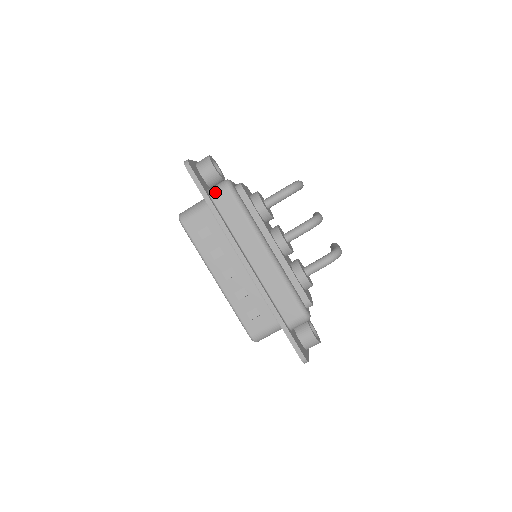
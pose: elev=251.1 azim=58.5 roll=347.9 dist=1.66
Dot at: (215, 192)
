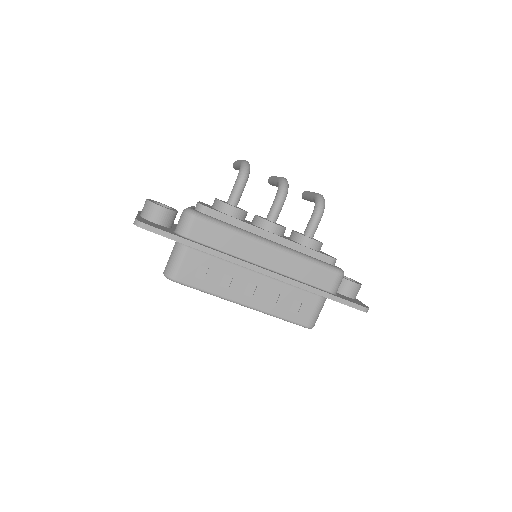
Dot at: (184, 229)
